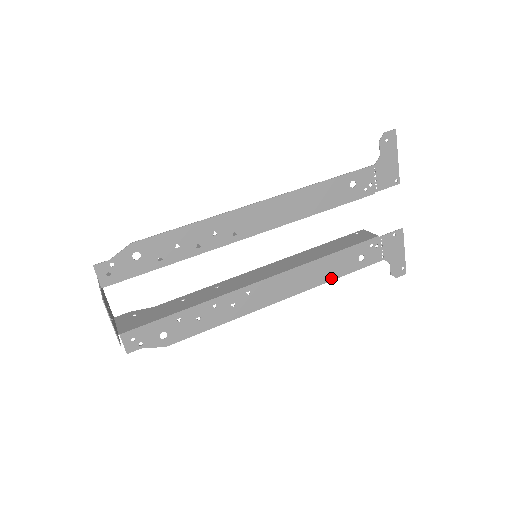
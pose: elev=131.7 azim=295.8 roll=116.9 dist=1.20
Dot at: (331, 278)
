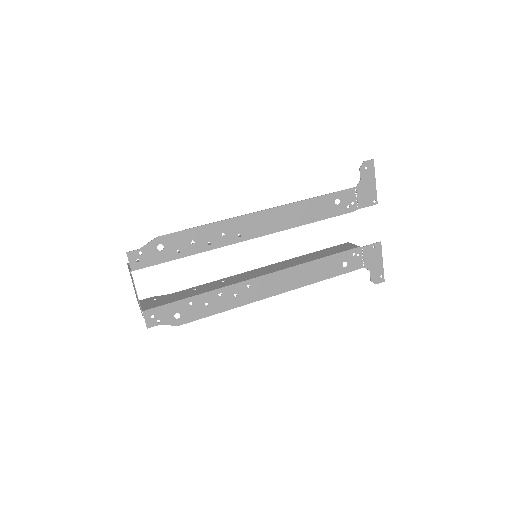
Dot at: (319, 279)
